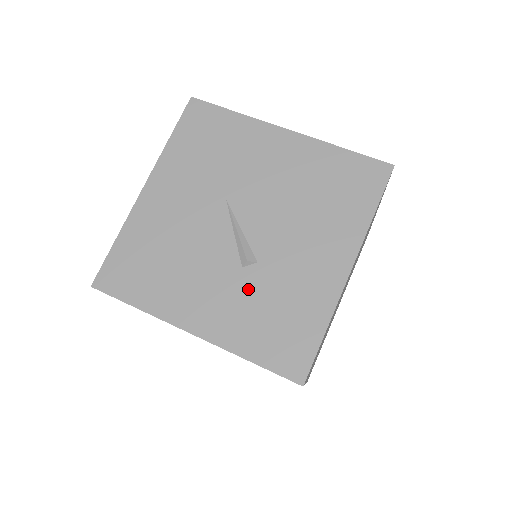
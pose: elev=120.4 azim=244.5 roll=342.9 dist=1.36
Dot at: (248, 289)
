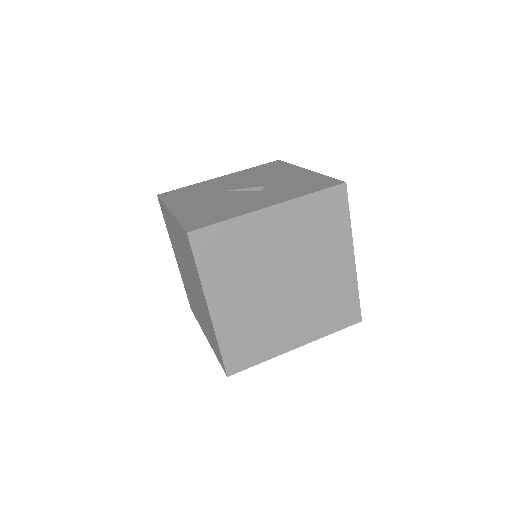
Dot at: (275, 190)
